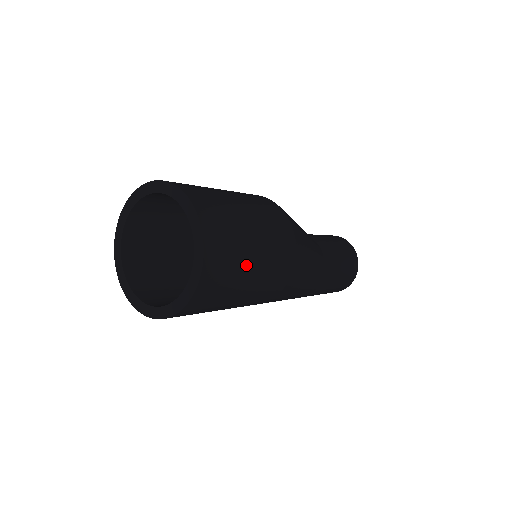
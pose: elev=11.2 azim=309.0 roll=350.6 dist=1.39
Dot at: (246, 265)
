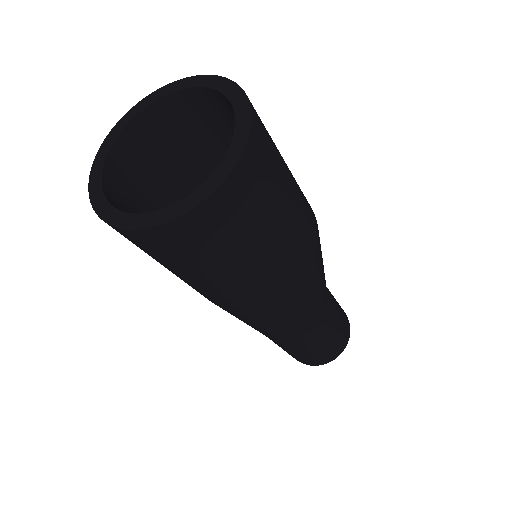
Dot at: (281, 195)
